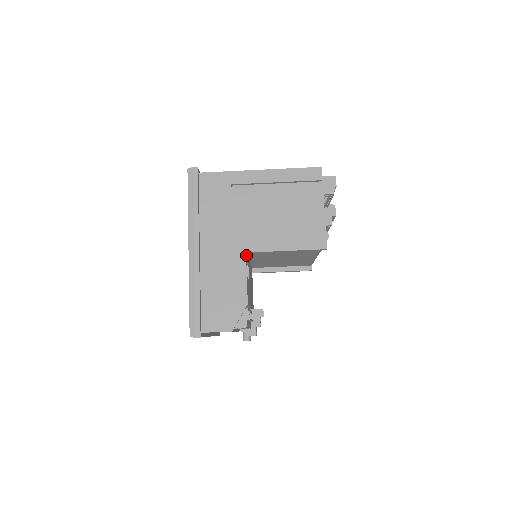
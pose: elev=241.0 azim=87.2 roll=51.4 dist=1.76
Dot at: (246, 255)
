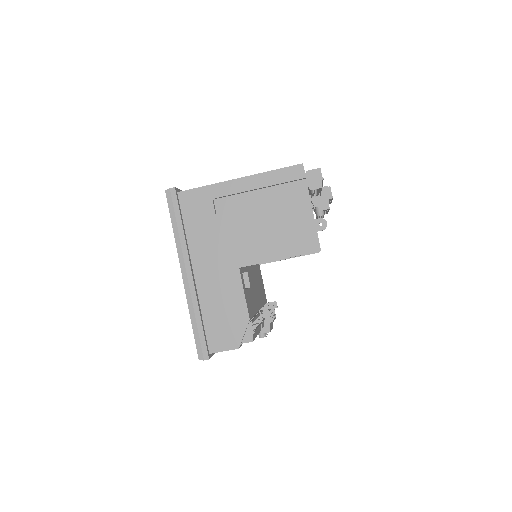
Dot at: (240, 269)
